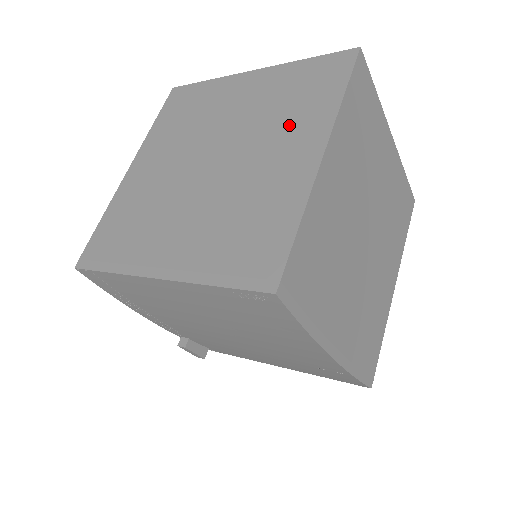
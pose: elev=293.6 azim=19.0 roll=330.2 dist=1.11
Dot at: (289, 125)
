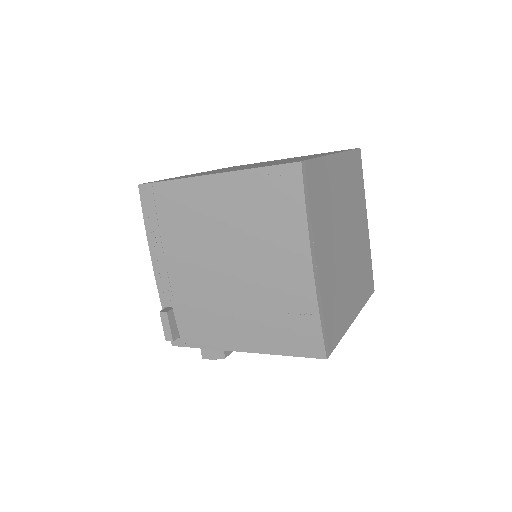
Dot at: occluded
